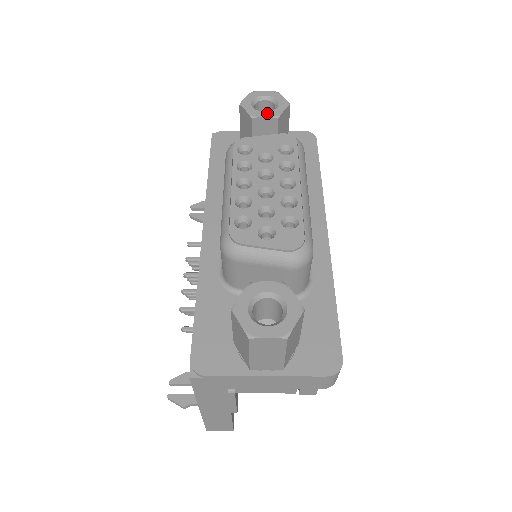
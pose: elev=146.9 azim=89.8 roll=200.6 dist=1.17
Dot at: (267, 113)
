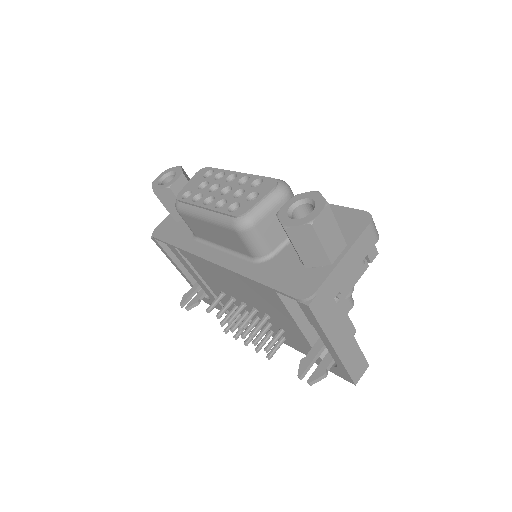
Dot at: (174, 178)
